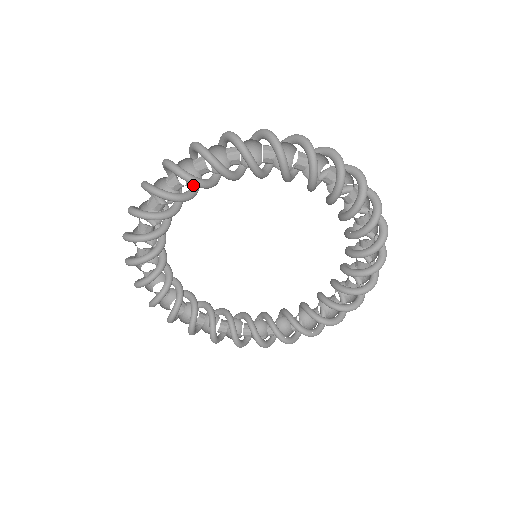
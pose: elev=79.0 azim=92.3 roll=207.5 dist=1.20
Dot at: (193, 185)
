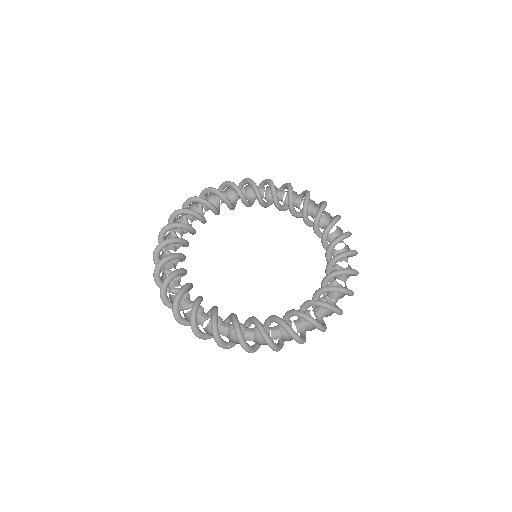
Dot at: occluded
